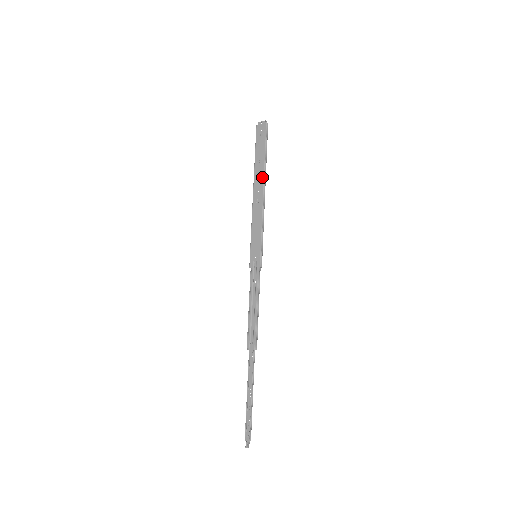
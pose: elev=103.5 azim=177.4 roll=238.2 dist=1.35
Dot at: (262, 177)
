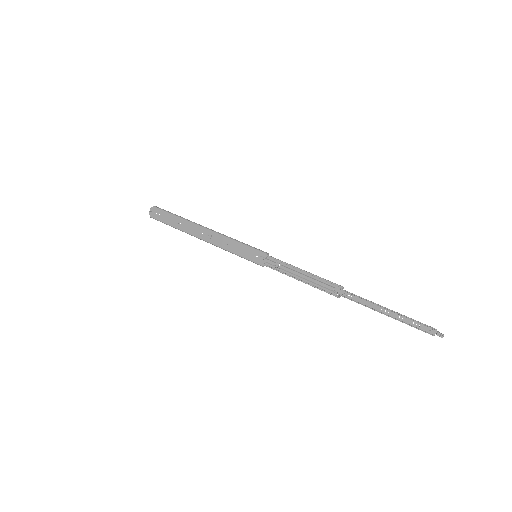
Dot at: (193, 225)
